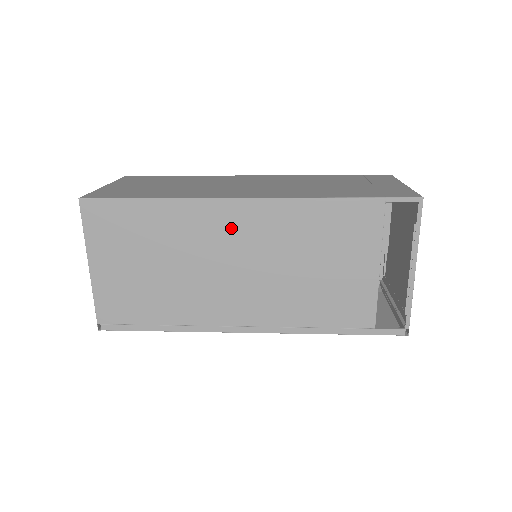
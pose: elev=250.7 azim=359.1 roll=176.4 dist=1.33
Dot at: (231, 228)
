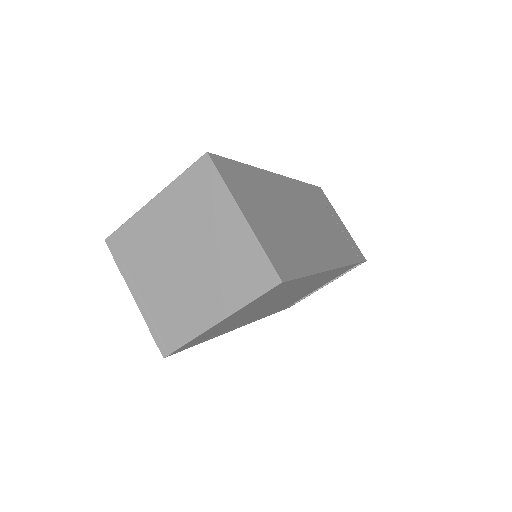
Dot at: occluded
